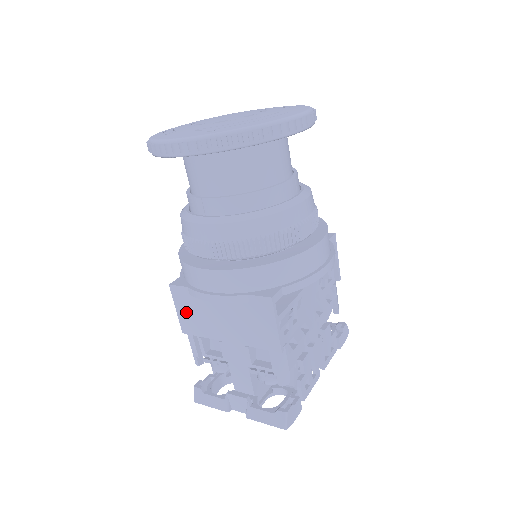
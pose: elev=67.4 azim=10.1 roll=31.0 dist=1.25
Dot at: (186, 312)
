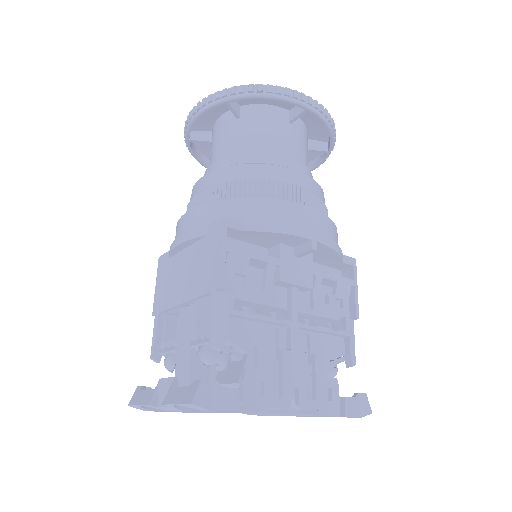
Dot at: (161, 284)
